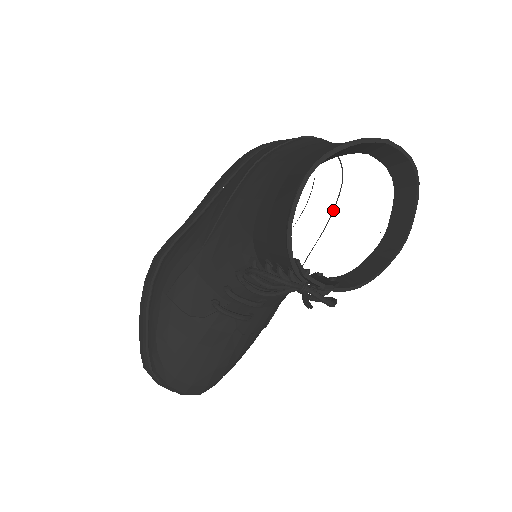
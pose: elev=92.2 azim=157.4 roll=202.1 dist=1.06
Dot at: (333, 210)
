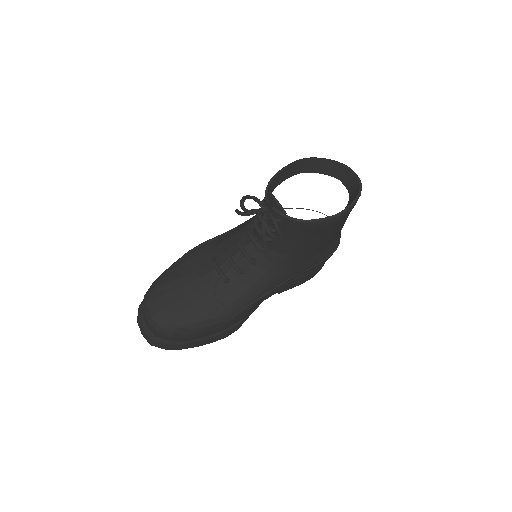
Dot at: (321, 261)
